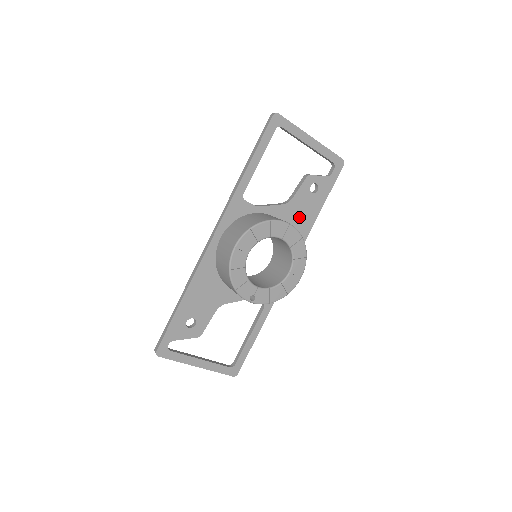
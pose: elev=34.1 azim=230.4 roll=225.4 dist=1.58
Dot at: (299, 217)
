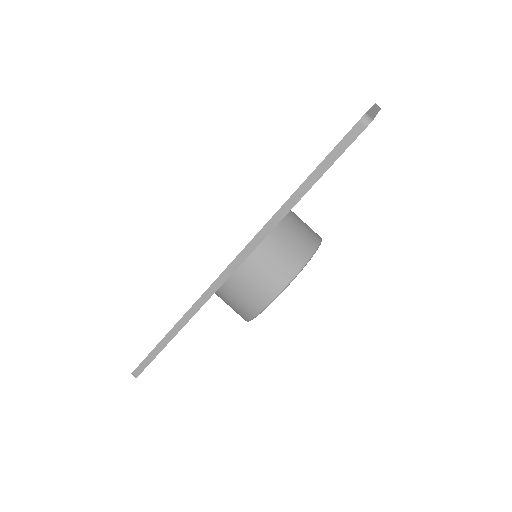
Dot at: occluded
